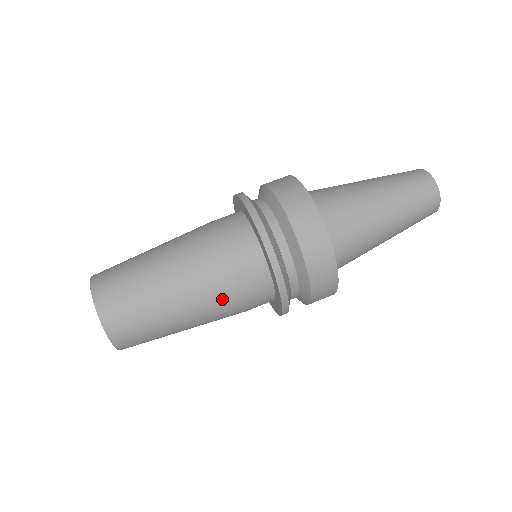
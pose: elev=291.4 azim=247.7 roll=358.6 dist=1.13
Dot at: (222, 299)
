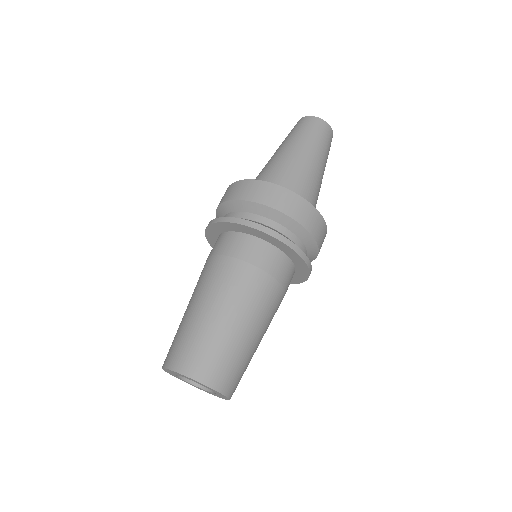
Dot at: (267, 294)
